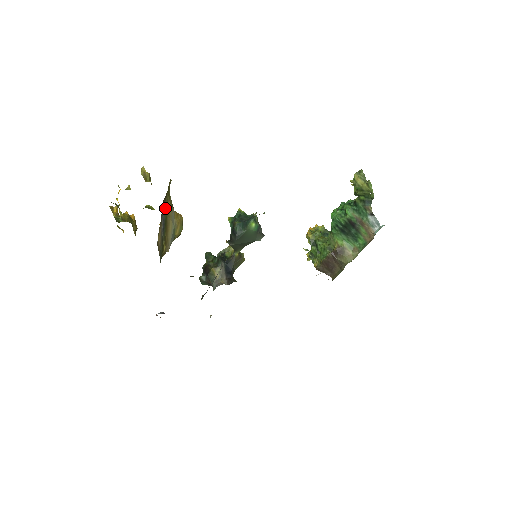
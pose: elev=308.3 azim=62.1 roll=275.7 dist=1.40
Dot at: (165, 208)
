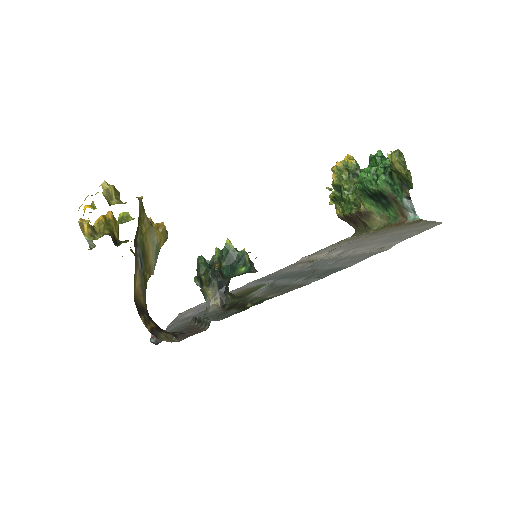
Dot at: (139, 240)
